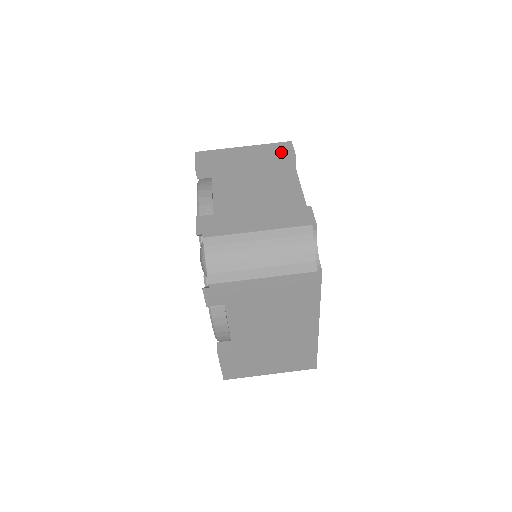
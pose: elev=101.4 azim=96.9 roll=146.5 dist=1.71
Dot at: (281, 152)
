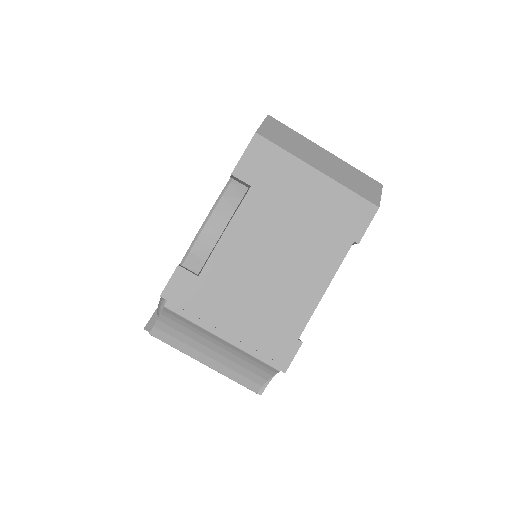
Dot at: (350, 221)
